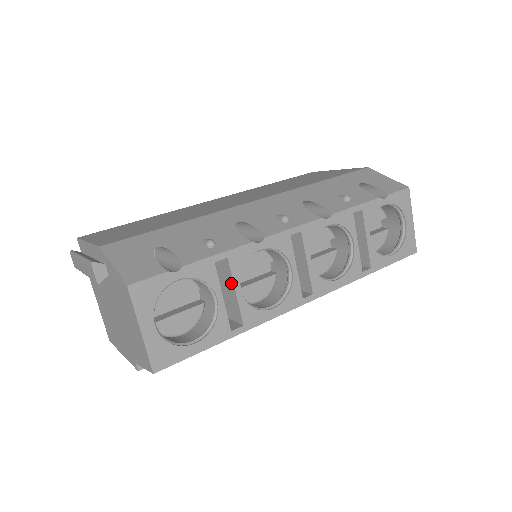
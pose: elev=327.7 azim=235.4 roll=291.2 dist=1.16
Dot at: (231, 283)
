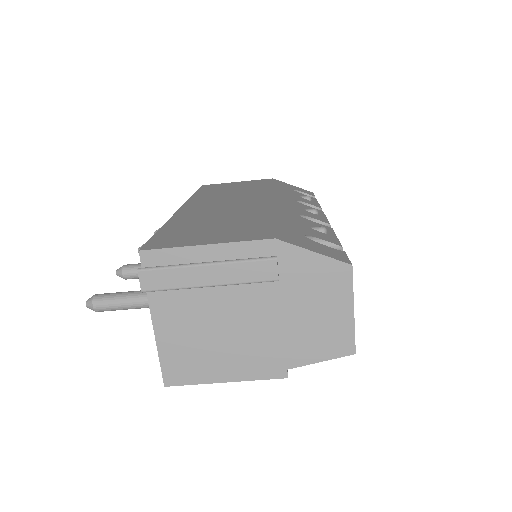
Dot at: occluded
